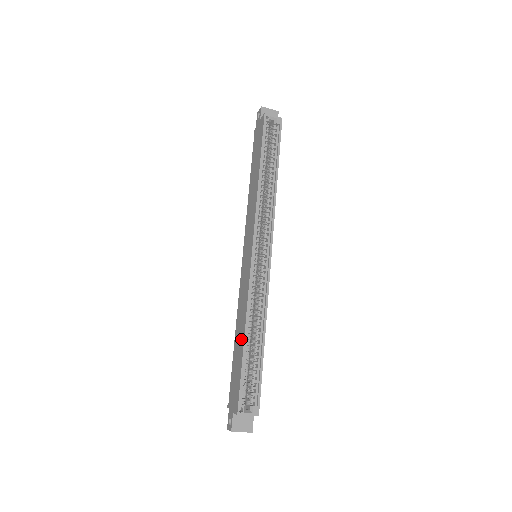
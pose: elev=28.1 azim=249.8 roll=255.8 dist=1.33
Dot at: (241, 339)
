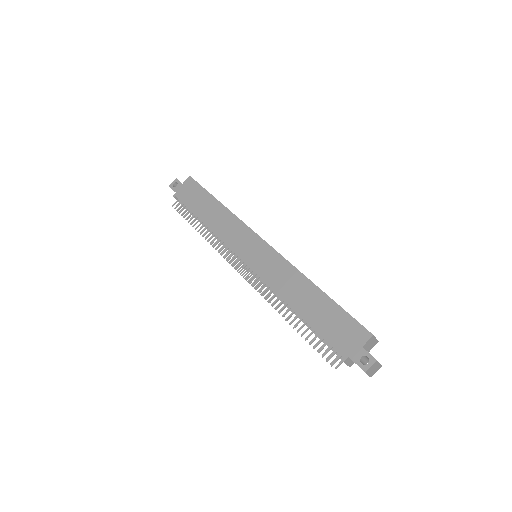
Dot at: (313, 294)
